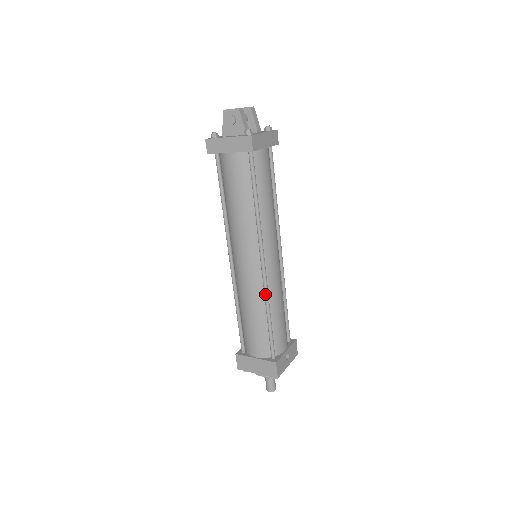
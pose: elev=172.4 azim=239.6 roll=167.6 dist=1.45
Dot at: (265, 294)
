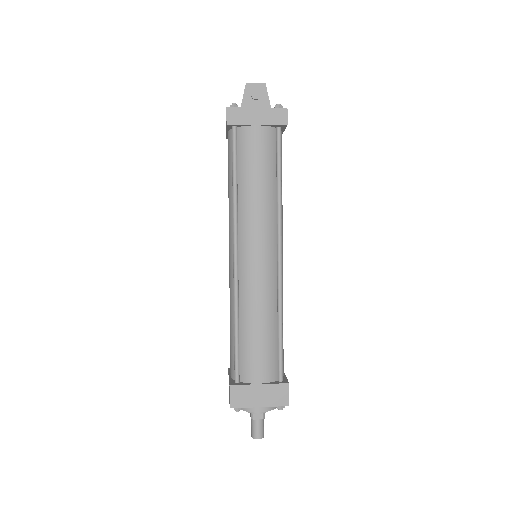
Dot at: (280, 294)
